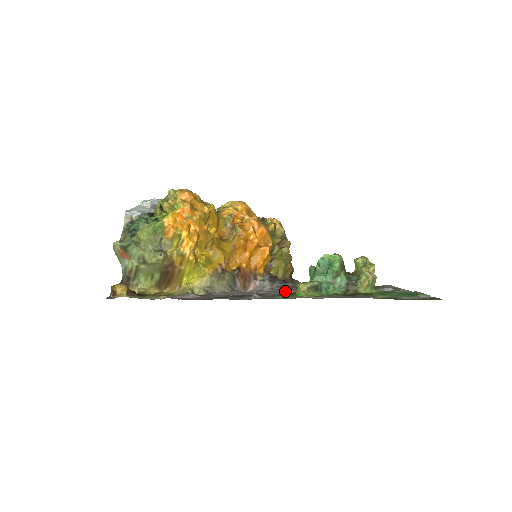
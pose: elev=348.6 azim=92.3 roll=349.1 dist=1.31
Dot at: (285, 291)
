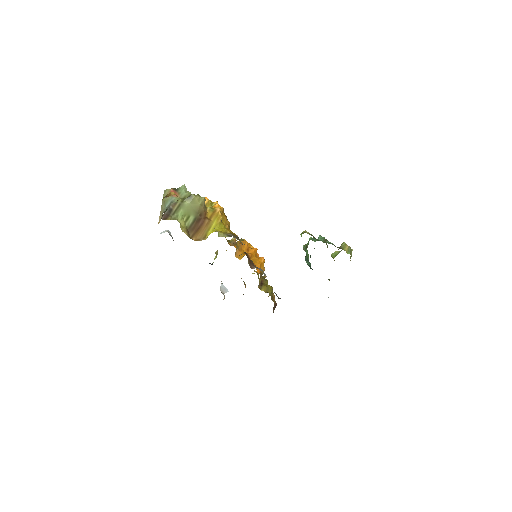
Dot at: occluded
